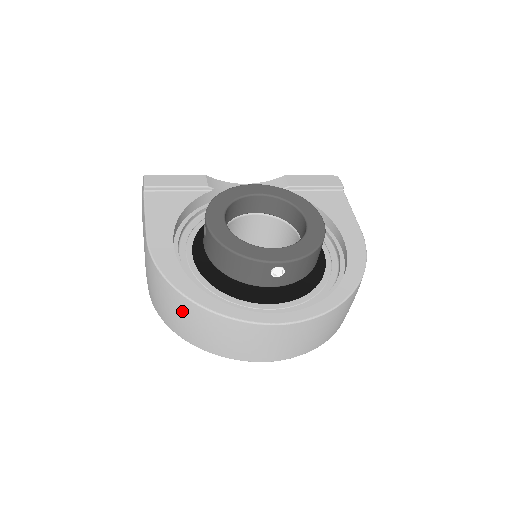
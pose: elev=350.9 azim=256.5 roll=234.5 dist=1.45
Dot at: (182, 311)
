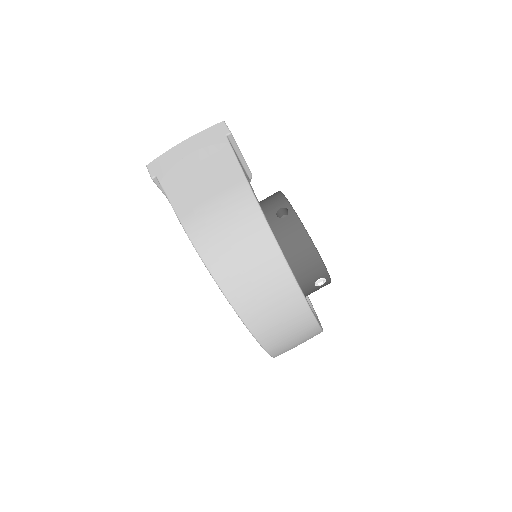
Dot at: (264, 268)
